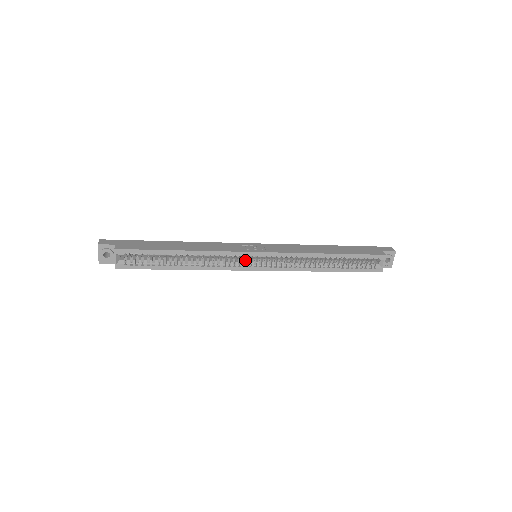
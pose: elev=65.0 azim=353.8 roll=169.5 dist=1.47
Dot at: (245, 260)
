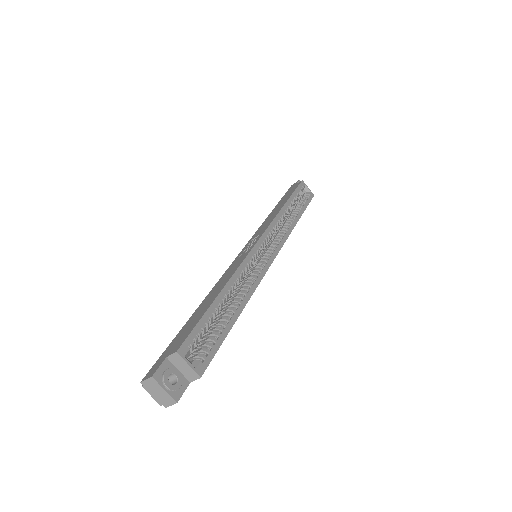
Dot at: (258, 262)
